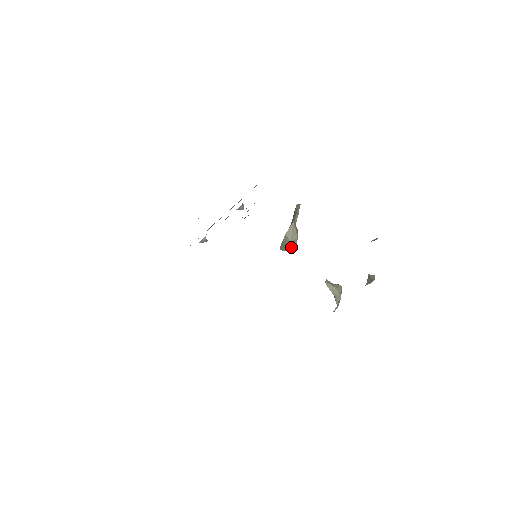
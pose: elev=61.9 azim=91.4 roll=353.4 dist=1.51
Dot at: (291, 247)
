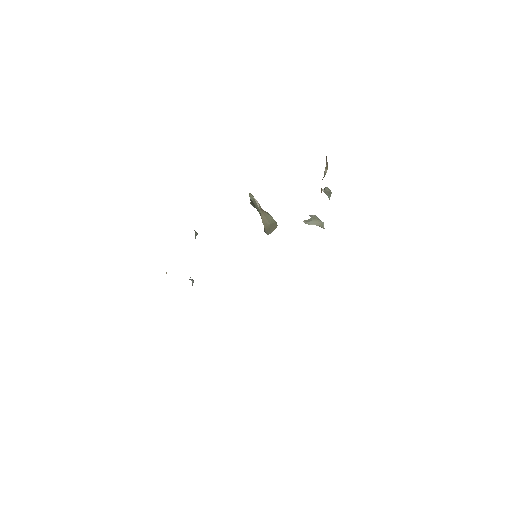
Dot at: (273, 227)
